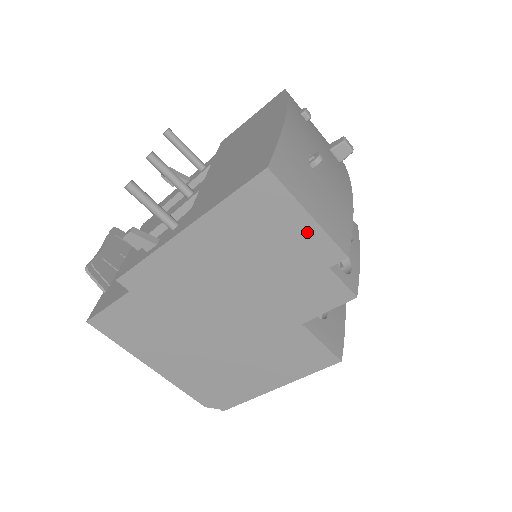
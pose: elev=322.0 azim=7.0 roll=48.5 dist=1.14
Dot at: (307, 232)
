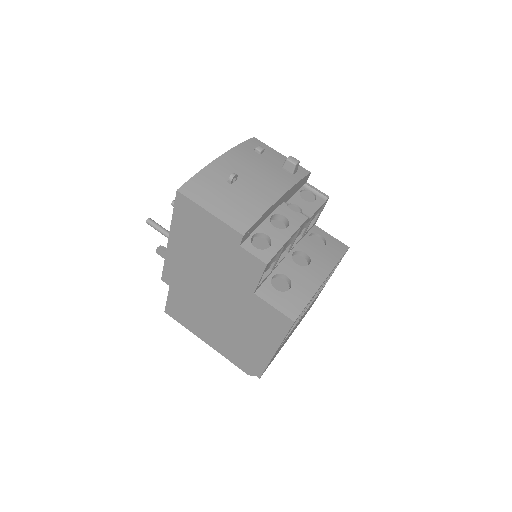
Dot at: (215, 224)
